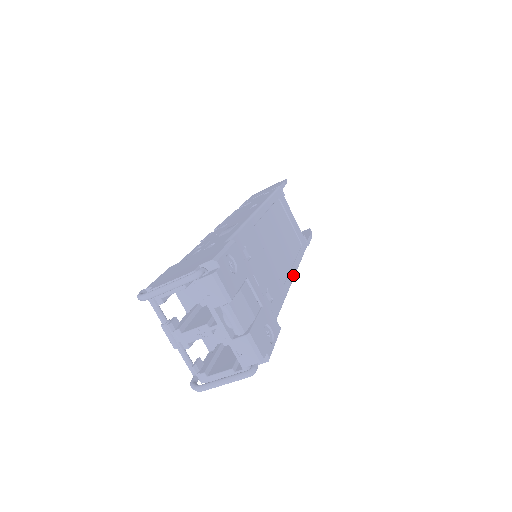
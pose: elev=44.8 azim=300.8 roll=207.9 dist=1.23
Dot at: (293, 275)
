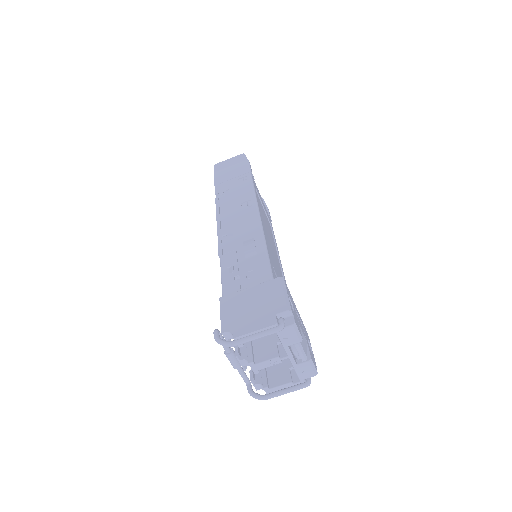
Dot at: occluded
